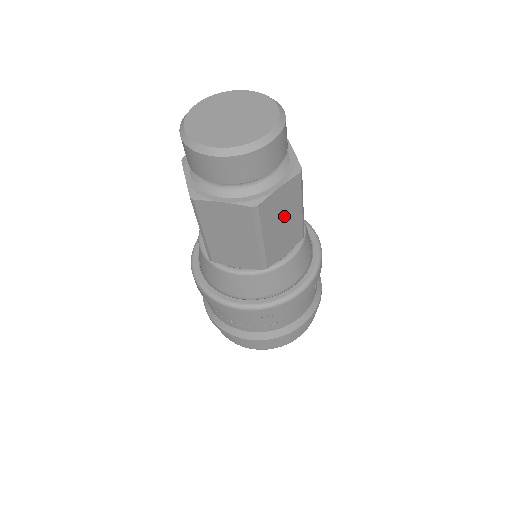
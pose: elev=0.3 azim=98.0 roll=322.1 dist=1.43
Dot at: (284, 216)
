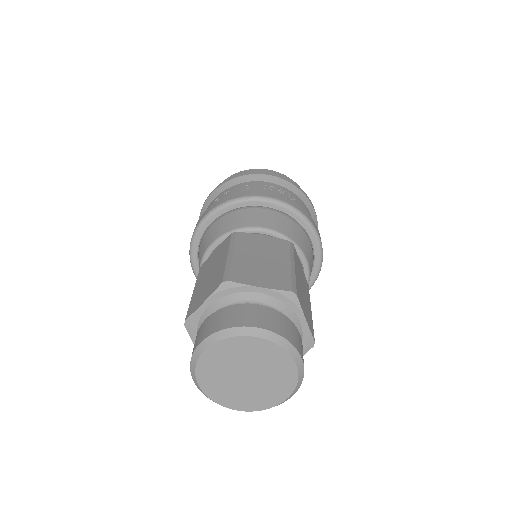
Dot at: occluded
